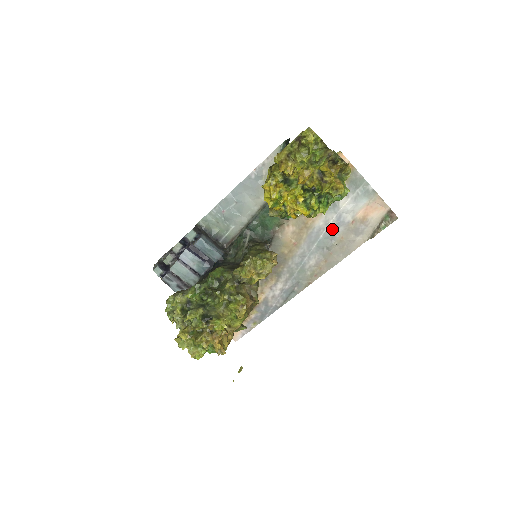
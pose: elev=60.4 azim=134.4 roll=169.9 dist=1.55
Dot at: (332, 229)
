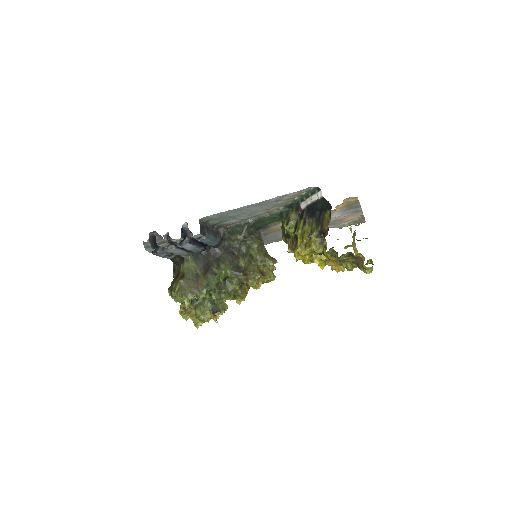
Dot at: occluded
